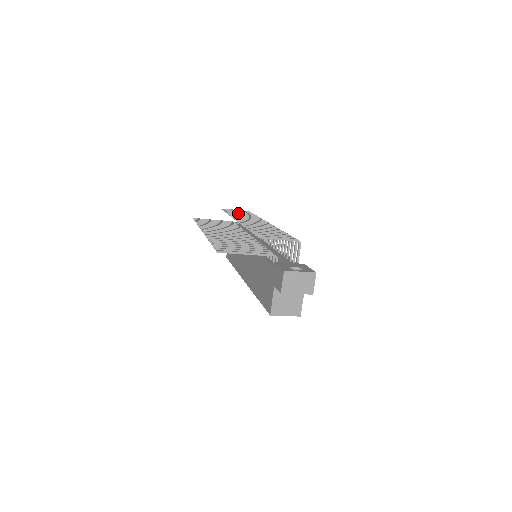
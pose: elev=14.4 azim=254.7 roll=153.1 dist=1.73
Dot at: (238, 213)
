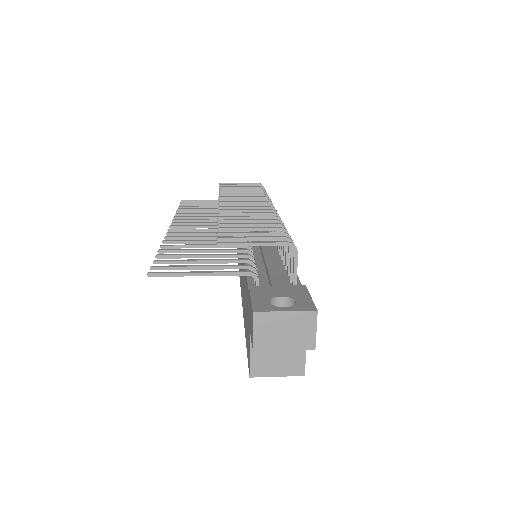
Dot at: occluded
